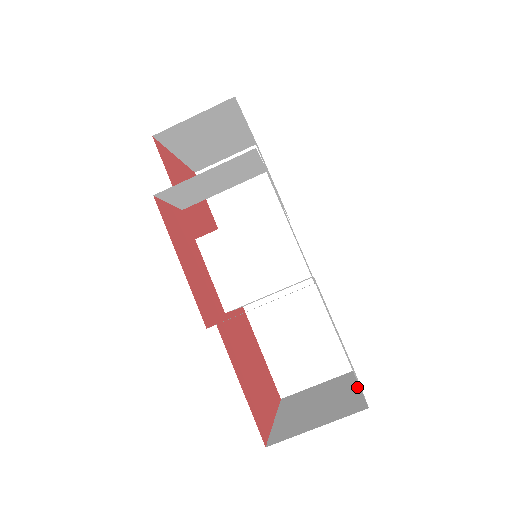
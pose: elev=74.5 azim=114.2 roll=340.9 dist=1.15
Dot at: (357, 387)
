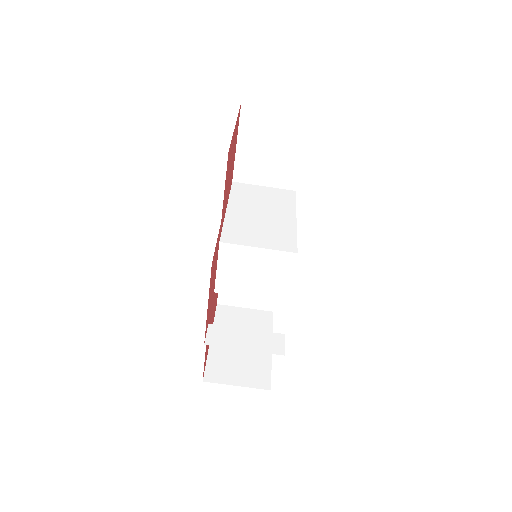
Dot at: occluded
